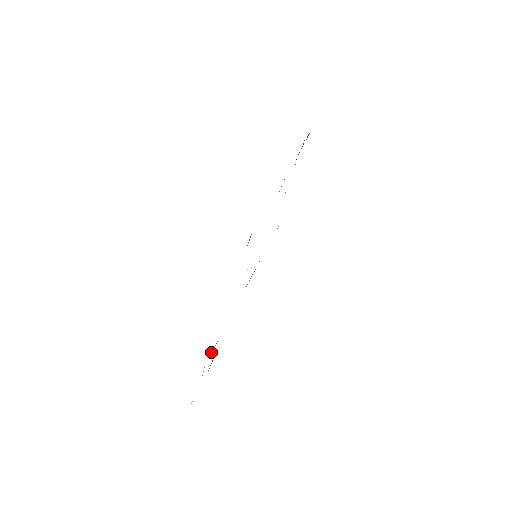
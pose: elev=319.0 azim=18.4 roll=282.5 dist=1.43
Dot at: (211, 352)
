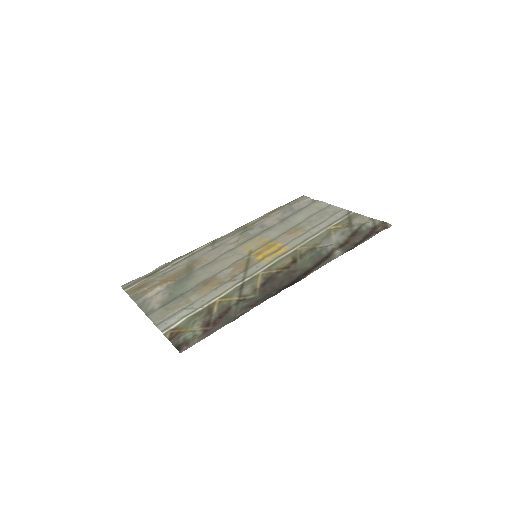
Dot at: (163, 284)
